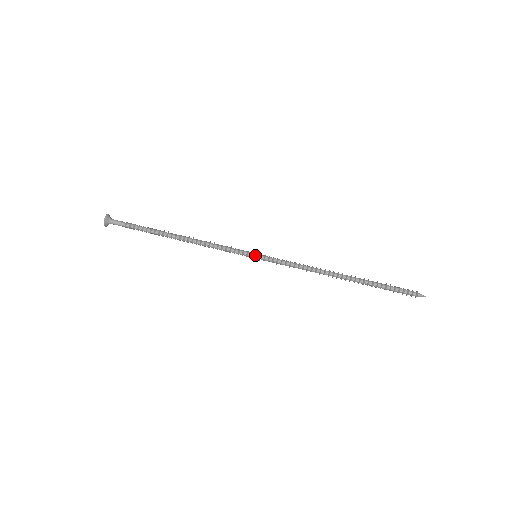
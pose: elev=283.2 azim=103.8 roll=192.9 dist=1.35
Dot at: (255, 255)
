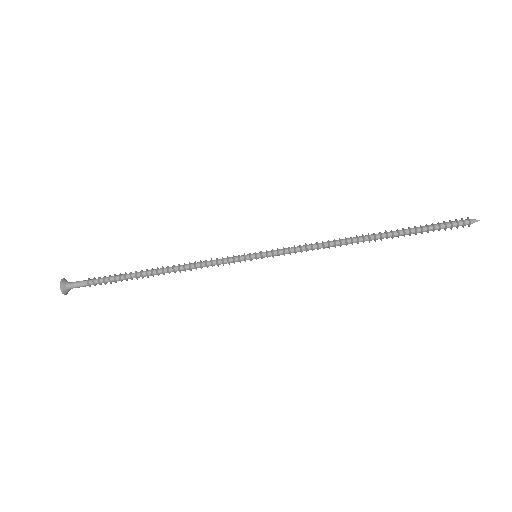
Dot at: occluded
